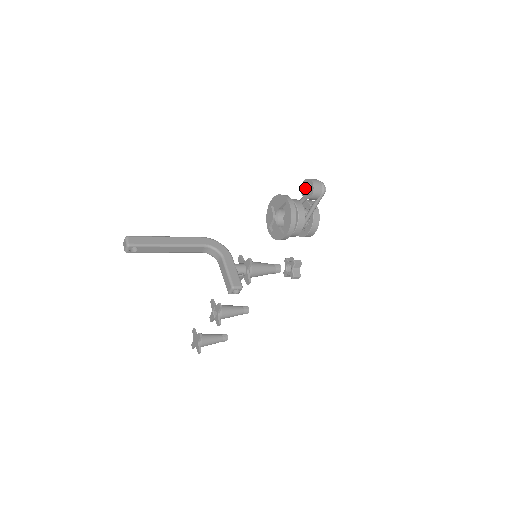
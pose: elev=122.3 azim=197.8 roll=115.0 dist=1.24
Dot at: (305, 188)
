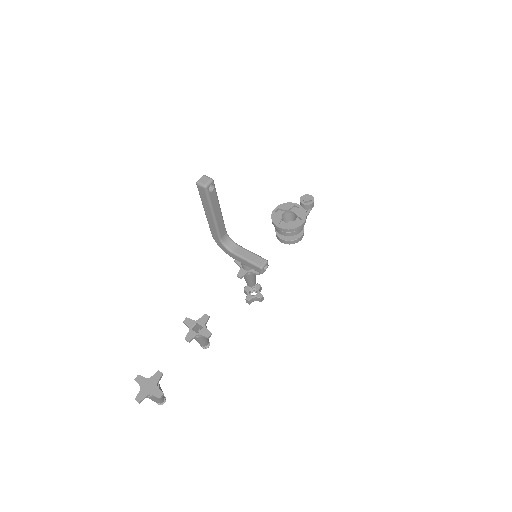
Dot at: (308, 197)
